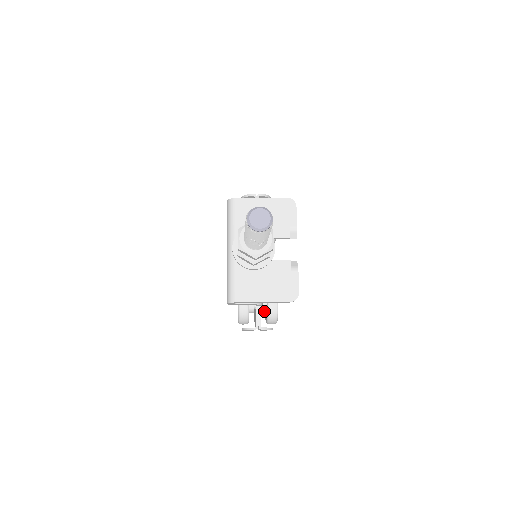
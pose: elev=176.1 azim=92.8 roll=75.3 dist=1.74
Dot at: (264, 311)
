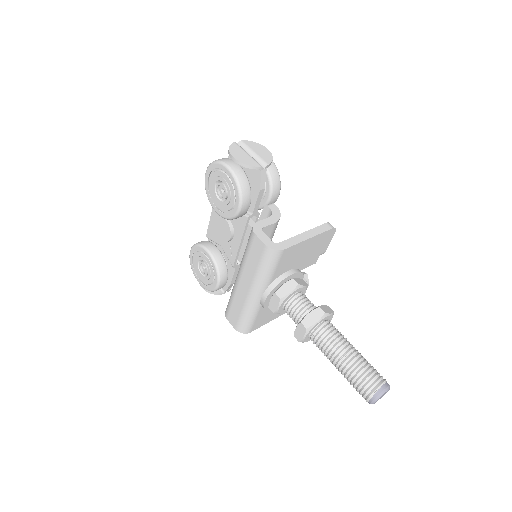
Dot at: occluded
